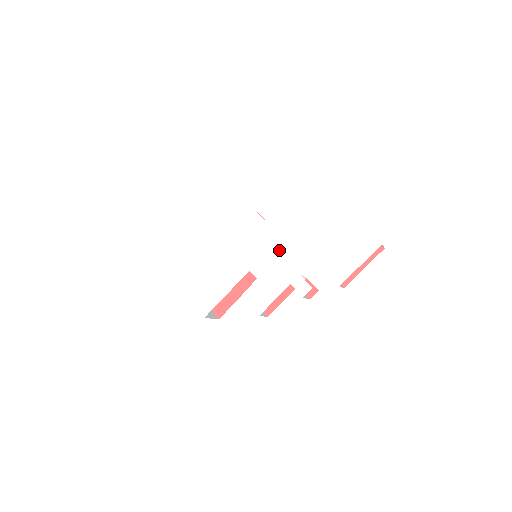
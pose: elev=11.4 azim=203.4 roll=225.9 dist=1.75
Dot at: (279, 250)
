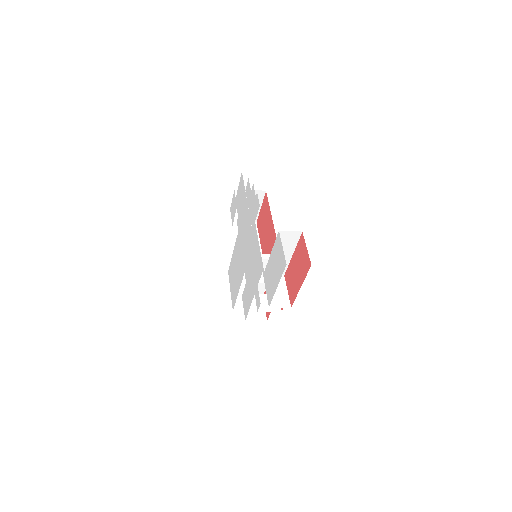
Dot at: (253, 255)
